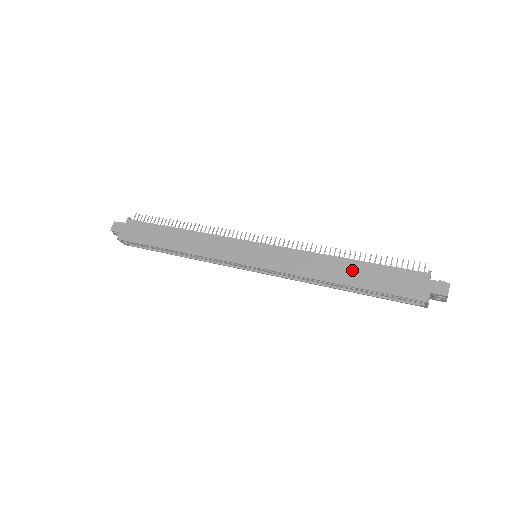
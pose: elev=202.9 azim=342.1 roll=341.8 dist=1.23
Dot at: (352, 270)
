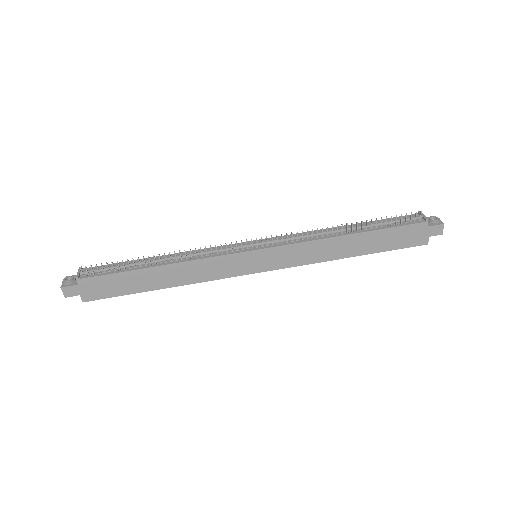
Dot at: (360, 242)
